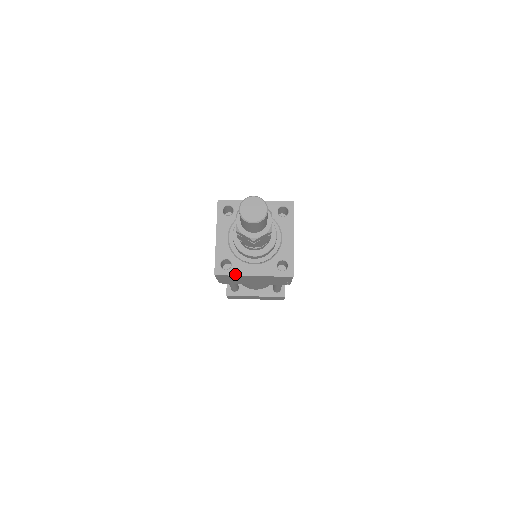
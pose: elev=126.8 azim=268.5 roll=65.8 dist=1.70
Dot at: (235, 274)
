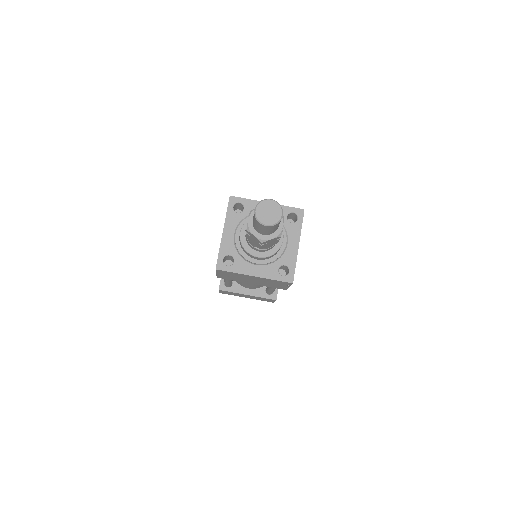
Dot at: (236, 271)
